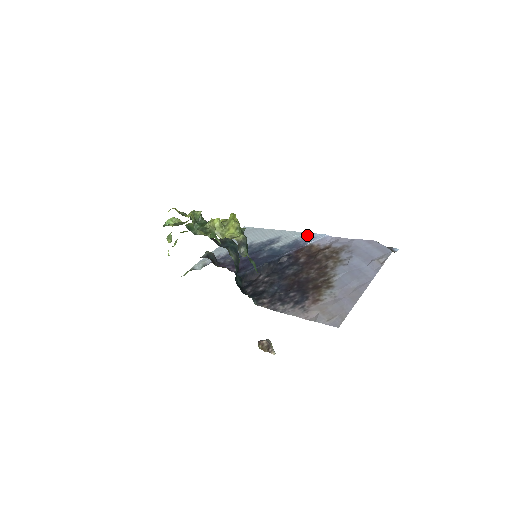
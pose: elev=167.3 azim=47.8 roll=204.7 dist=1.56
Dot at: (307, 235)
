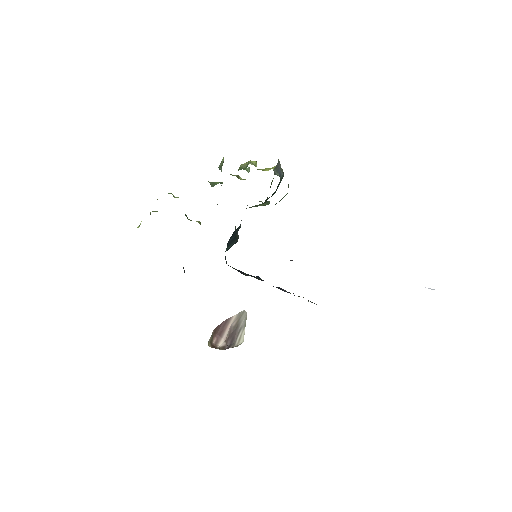
Dot at: occluded
